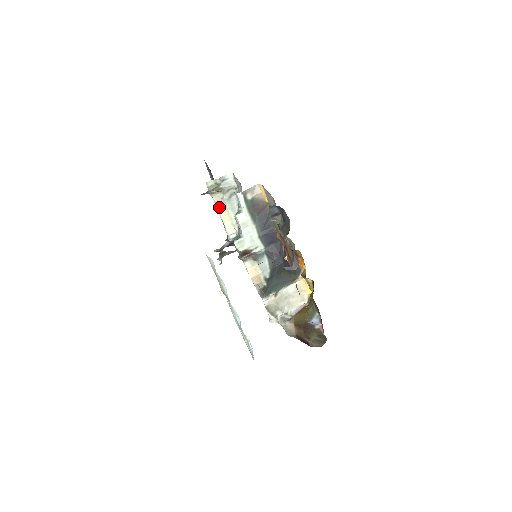
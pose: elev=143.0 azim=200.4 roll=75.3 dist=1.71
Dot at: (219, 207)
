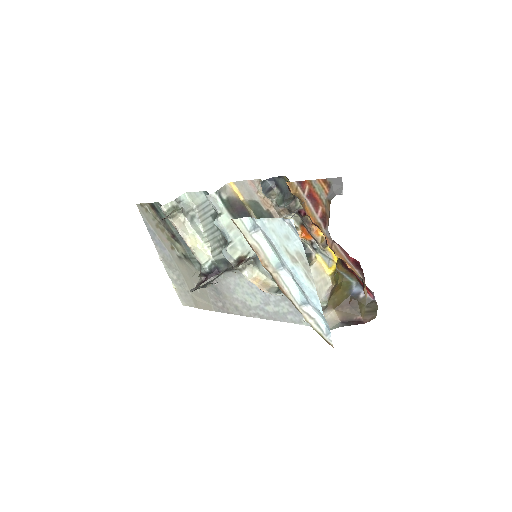
Dot at: (183, 233)
